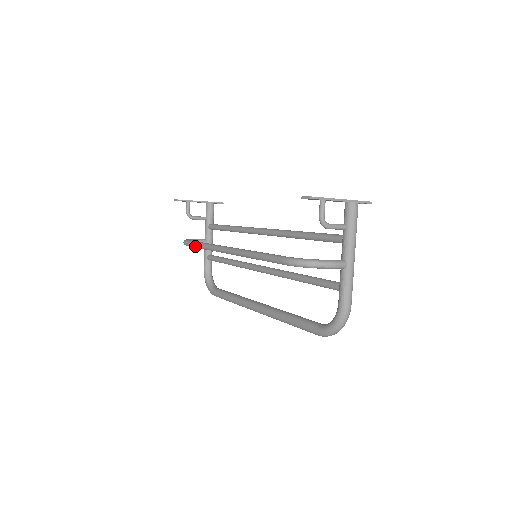
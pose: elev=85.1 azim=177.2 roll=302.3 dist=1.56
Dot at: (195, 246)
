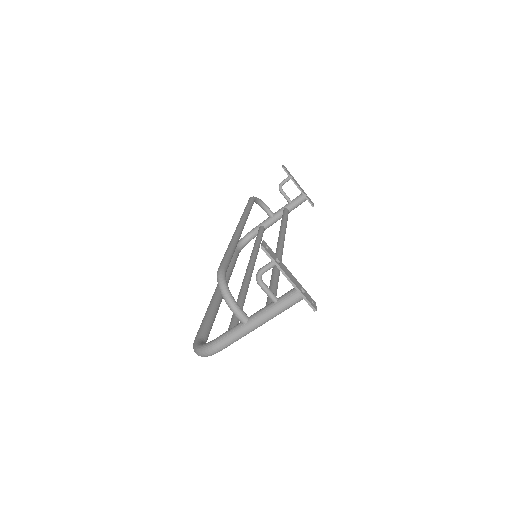
Dot at: occluded
